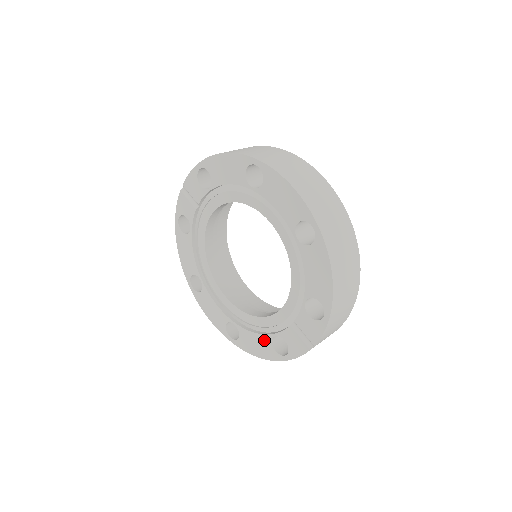
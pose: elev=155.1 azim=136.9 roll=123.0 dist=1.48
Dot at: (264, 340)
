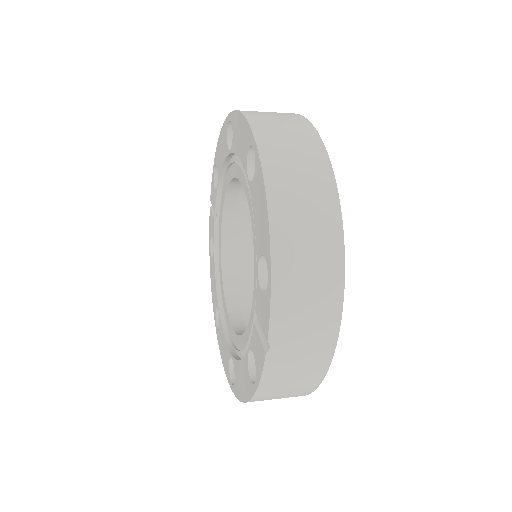
Dot at: (244, 367)
